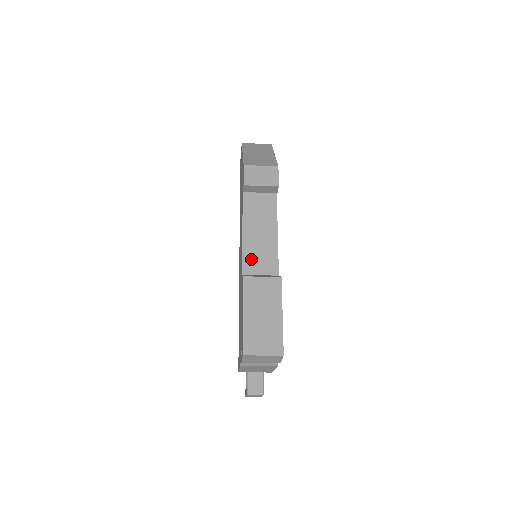
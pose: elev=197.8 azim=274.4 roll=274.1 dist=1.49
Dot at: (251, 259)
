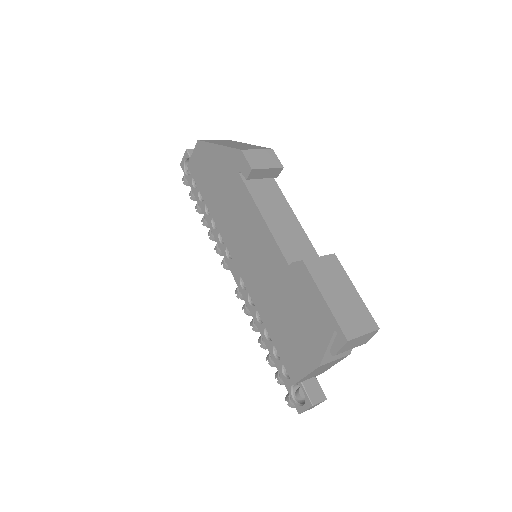
Dot at: (287, 246)
